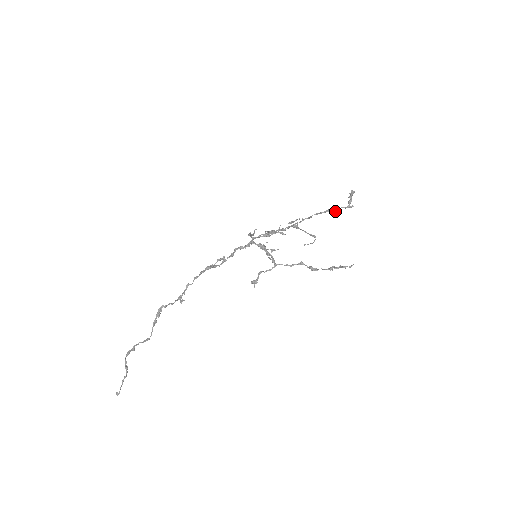
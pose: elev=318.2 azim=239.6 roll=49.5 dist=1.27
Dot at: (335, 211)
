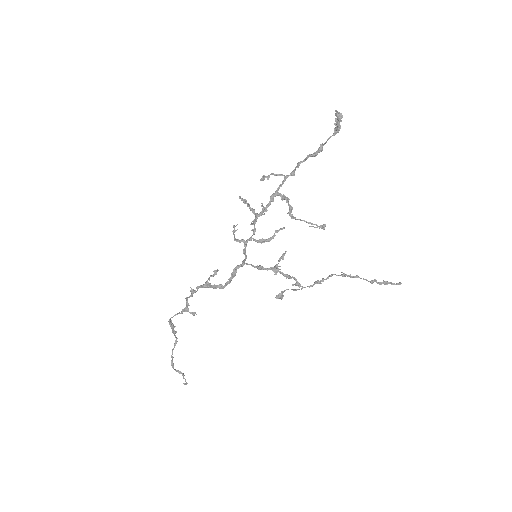
Dot at: (321, 150)
